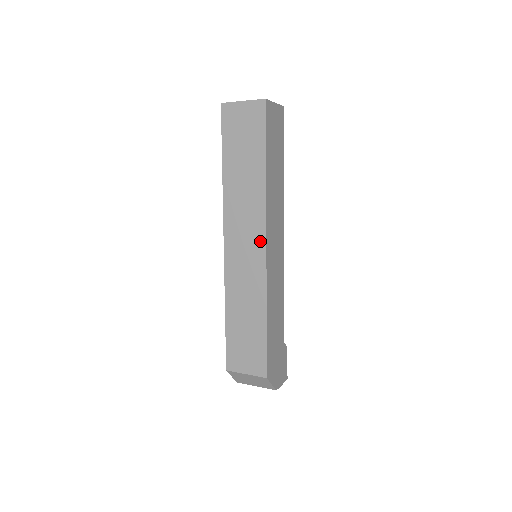
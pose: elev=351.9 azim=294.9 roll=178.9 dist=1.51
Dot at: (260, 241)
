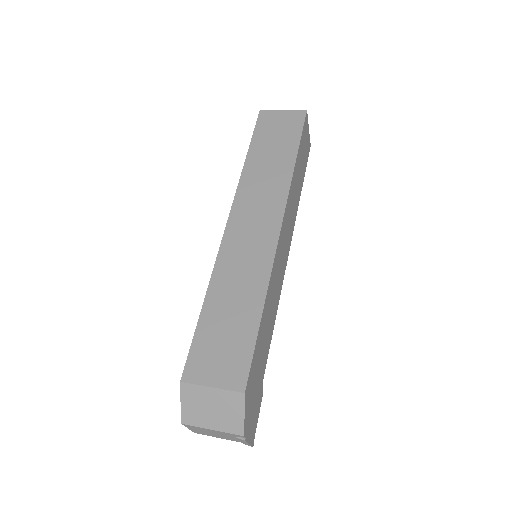
Dot at: (275, 221)
